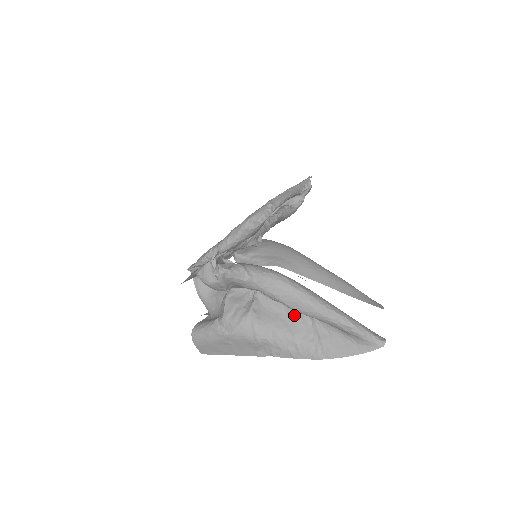
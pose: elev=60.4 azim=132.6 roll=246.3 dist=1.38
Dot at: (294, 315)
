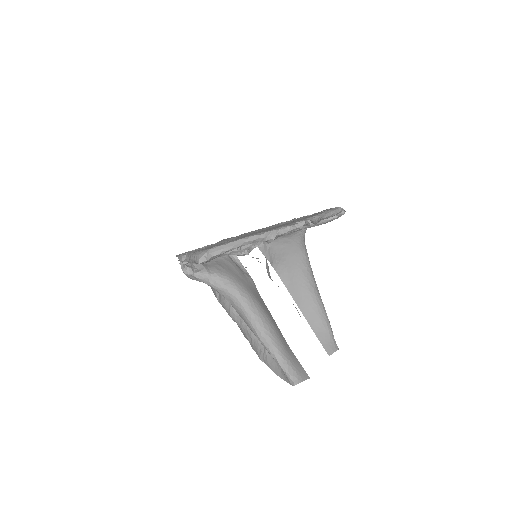
Dot at: occluded
